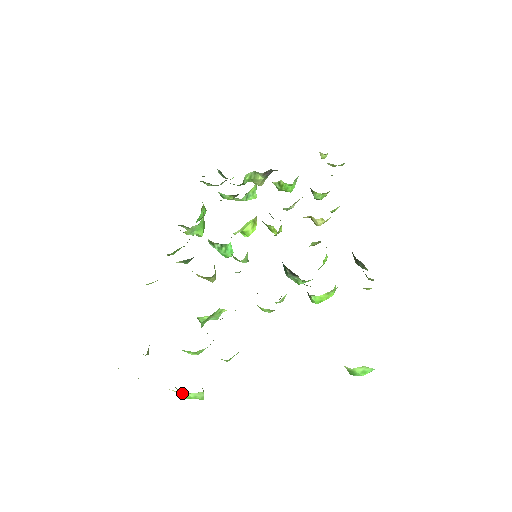
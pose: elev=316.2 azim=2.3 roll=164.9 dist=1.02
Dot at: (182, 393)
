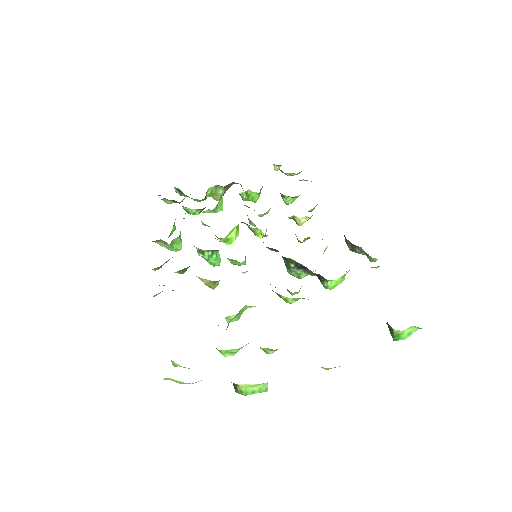
Dot at: (250, 386)
